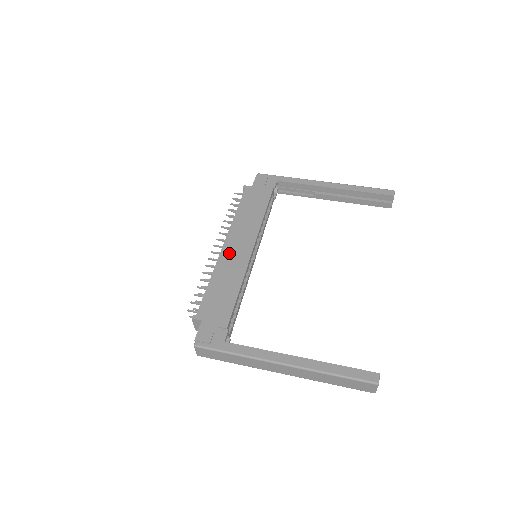
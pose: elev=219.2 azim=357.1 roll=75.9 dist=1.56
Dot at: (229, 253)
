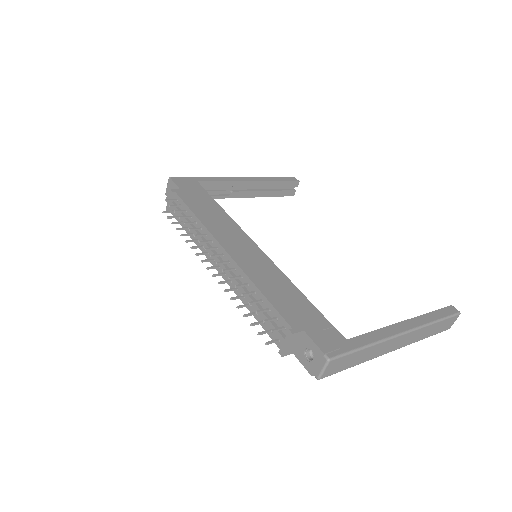
Dot at: (241, 256)
